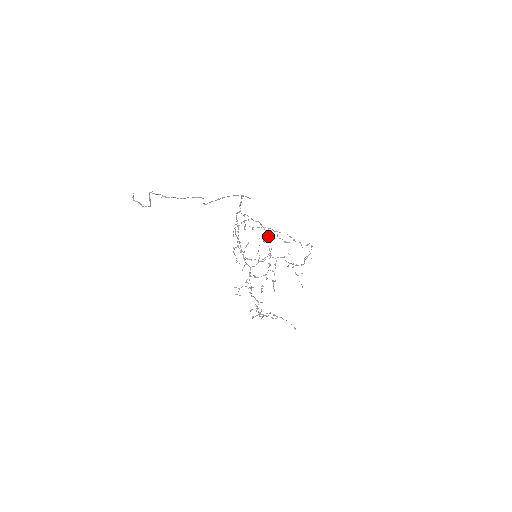
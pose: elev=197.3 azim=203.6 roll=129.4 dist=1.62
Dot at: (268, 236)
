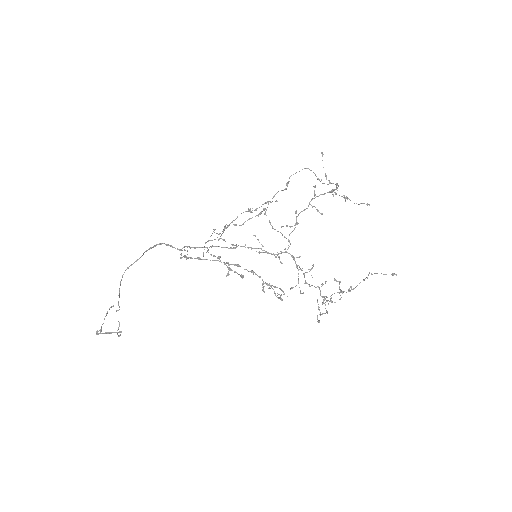
Dot at: (205, 259)
